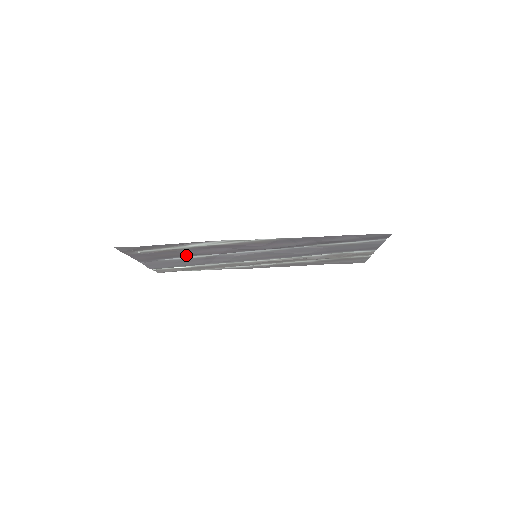
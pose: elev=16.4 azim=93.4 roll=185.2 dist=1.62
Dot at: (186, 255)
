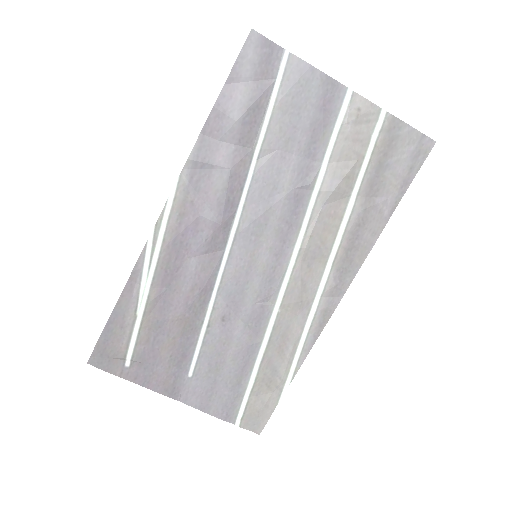
Dot at: (189, 330)
